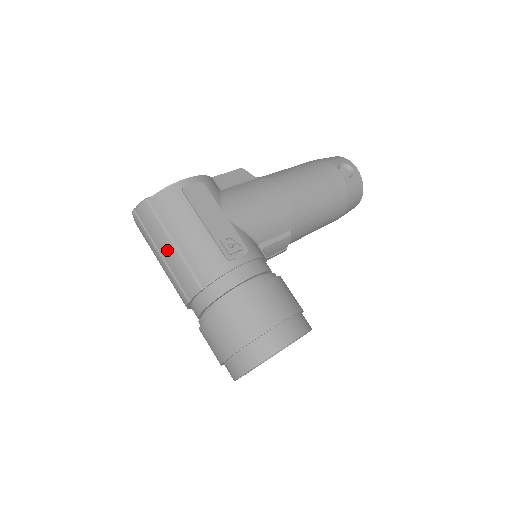
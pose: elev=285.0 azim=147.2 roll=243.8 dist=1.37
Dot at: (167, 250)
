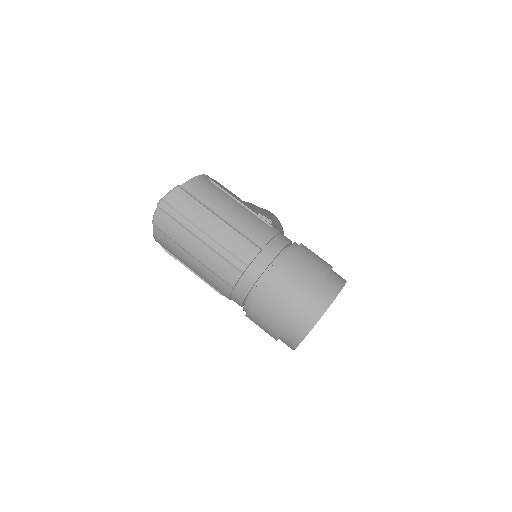
Dot at: (214, 224)
